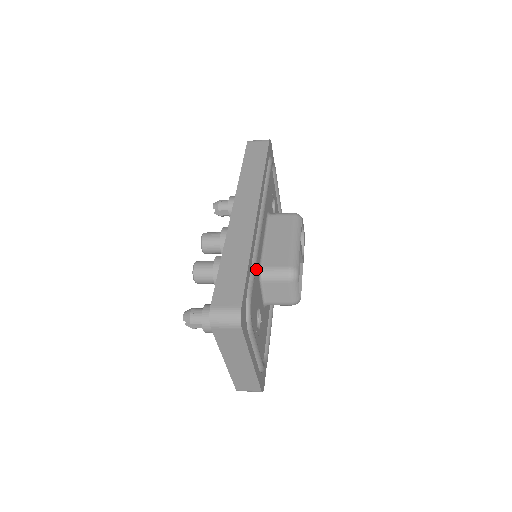
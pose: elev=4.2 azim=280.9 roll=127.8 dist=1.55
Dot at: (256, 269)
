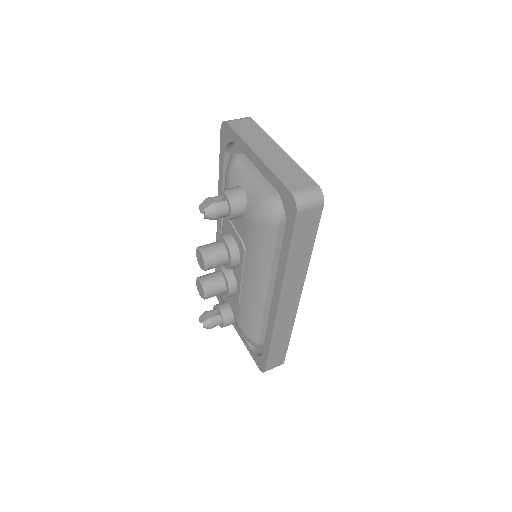
Dot at: occluded
